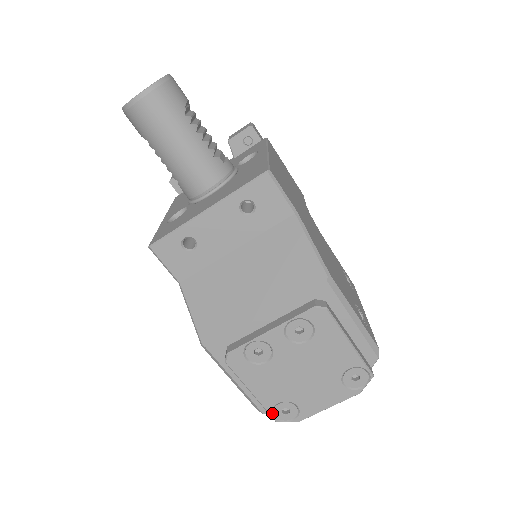
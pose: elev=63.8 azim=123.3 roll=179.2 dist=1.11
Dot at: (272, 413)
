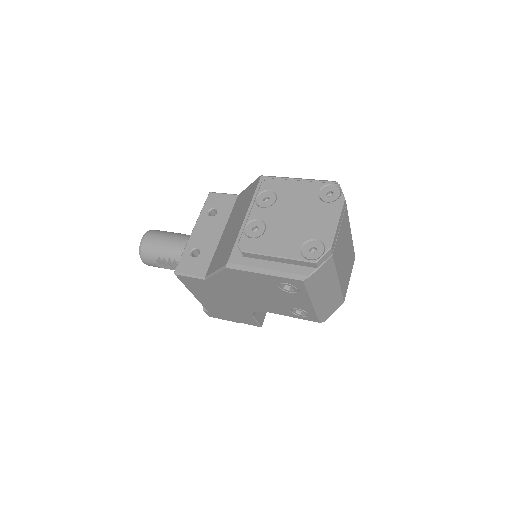
Dot at: (305, 259)
